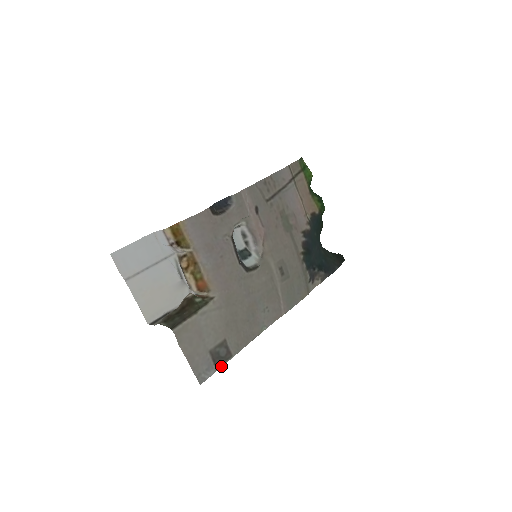
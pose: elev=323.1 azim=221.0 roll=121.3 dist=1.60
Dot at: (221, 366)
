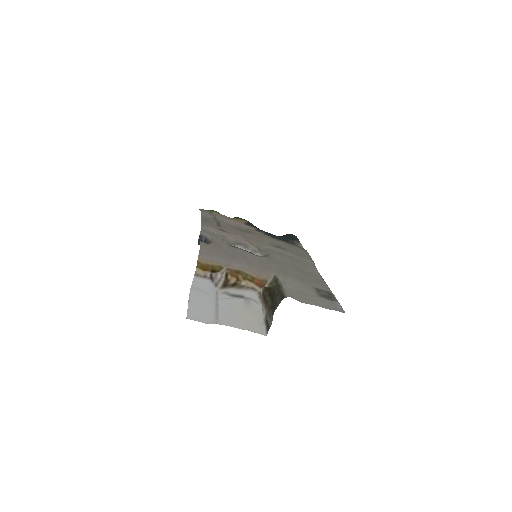
Dot at: (336, 299)
